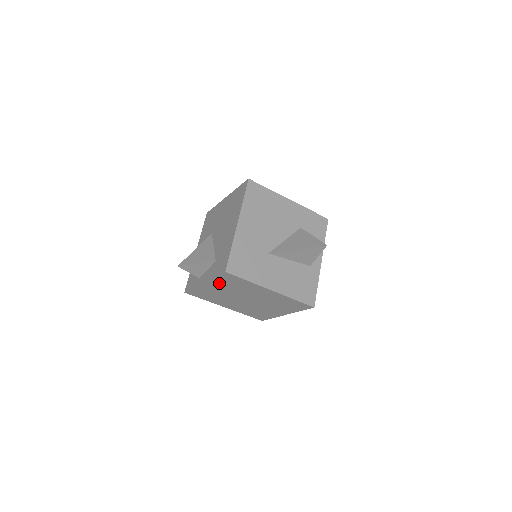
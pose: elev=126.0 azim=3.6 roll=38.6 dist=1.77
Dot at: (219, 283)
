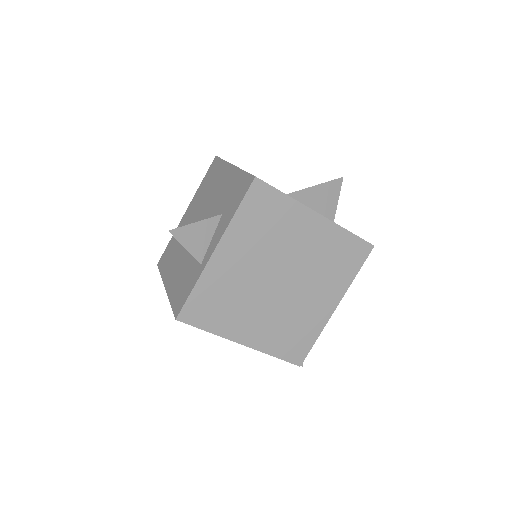
Dot at: (241, 233)
